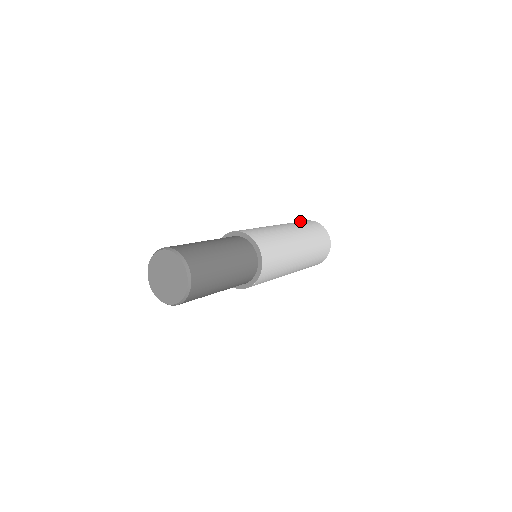
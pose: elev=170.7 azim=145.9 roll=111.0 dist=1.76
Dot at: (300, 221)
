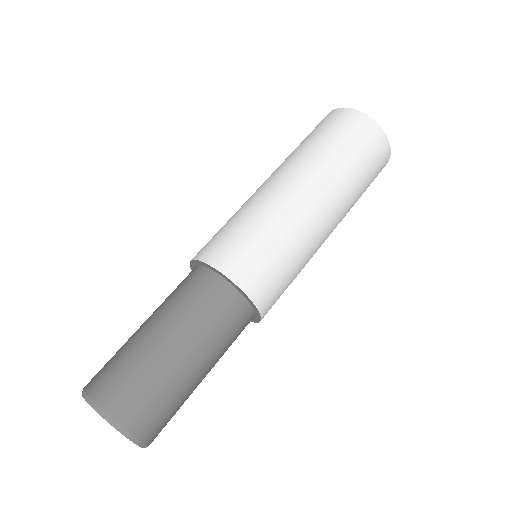
Dot at: (340, 123)
